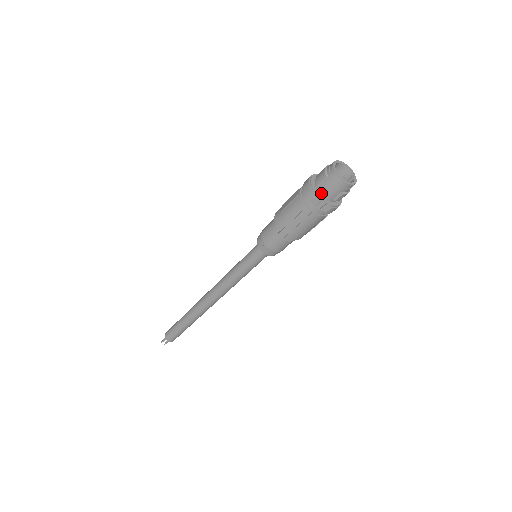
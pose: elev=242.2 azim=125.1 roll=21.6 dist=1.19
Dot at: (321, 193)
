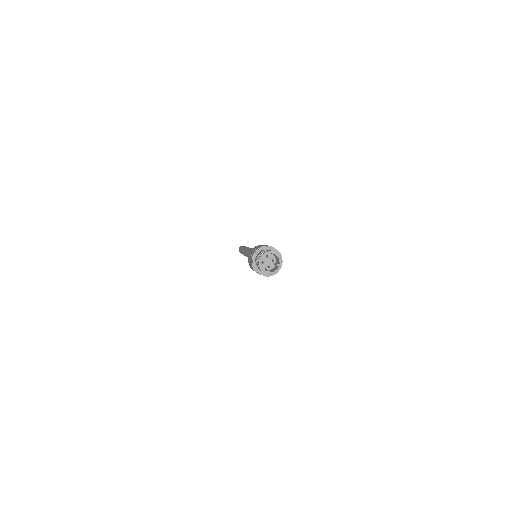
Dot at: (257, 267)
